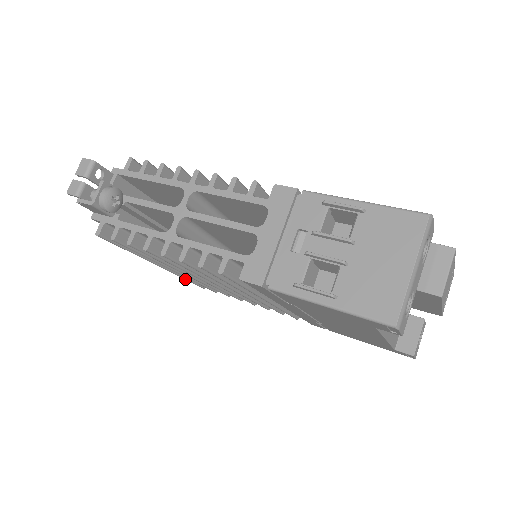
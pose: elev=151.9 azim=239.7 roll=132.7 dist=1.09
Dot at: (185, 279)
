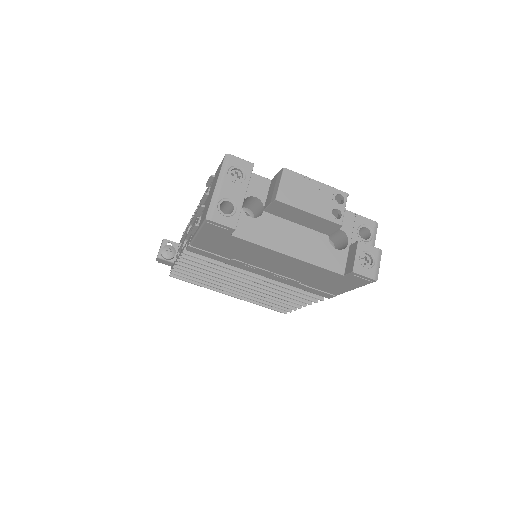
Dot at: occluded
